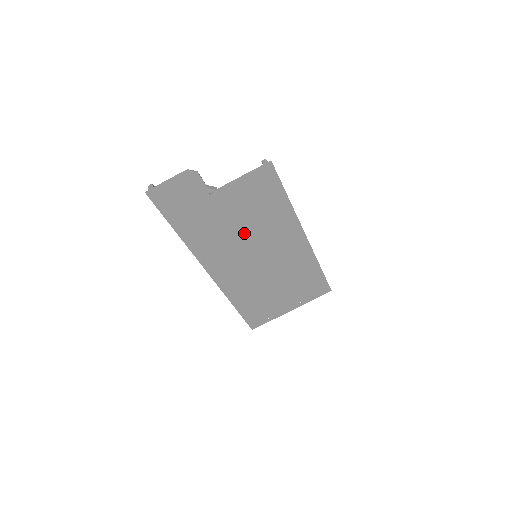
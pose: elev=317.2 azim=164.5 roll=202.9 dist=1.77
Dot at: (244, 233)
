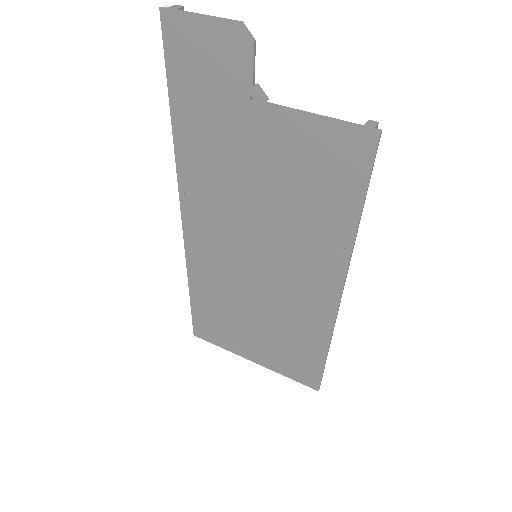
Dot at: (260, 209)
